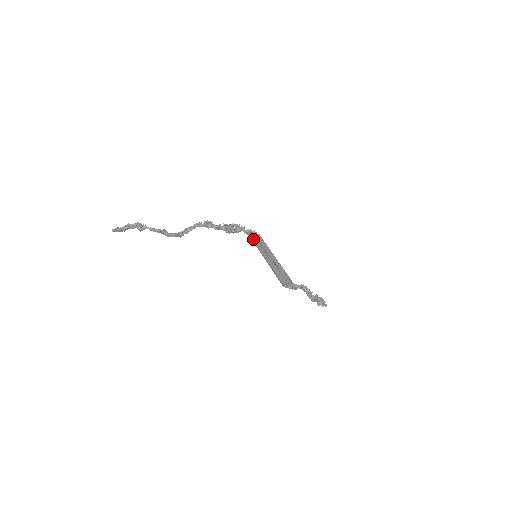
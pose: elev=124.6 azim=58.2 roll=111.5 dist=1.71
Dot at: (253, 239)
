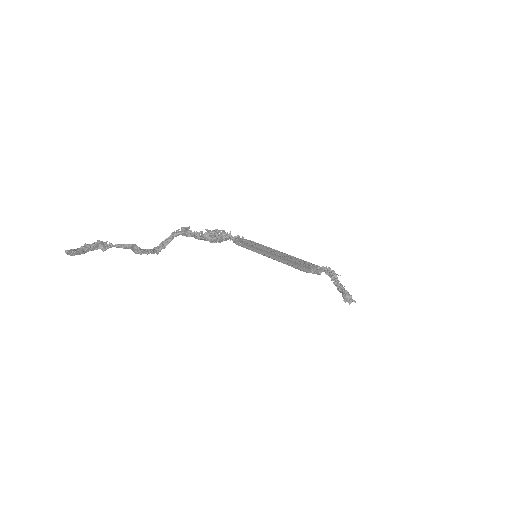
Dot at: (244, 246)
